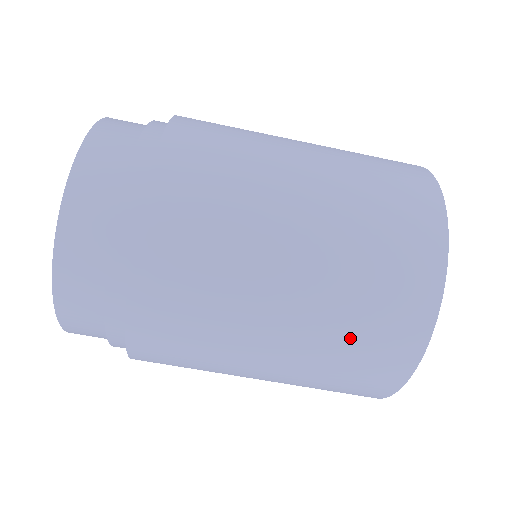
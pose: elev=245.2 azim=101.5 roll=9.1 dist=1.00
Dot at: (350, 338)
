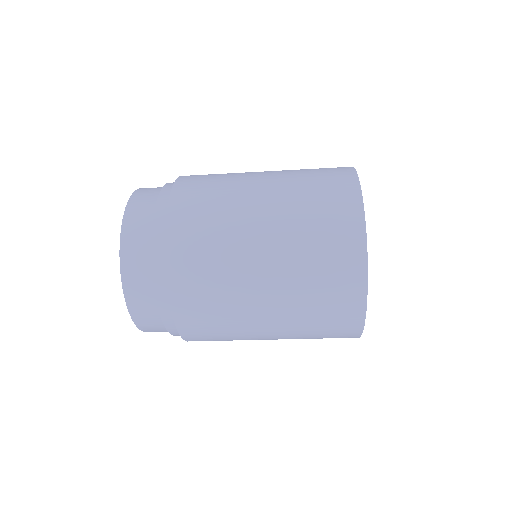
Dot at: (314, 325)
